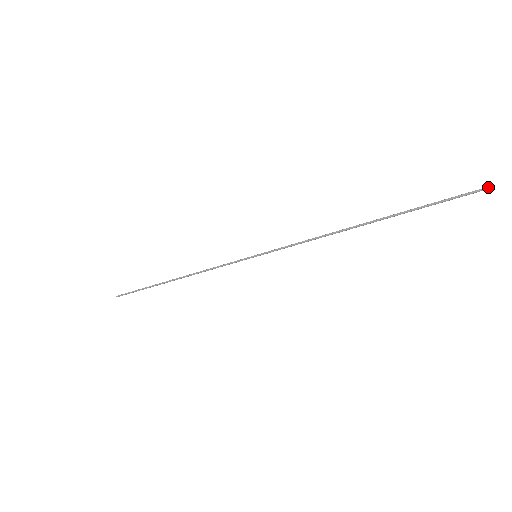
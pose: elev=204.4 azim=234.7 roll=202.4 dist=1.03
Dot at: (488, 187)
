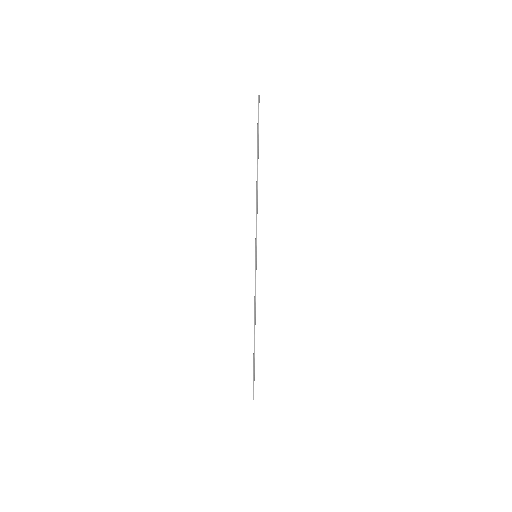
Dot at: (258, 97)
